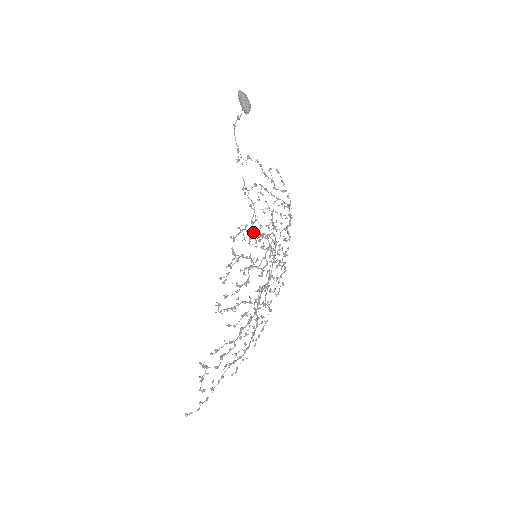
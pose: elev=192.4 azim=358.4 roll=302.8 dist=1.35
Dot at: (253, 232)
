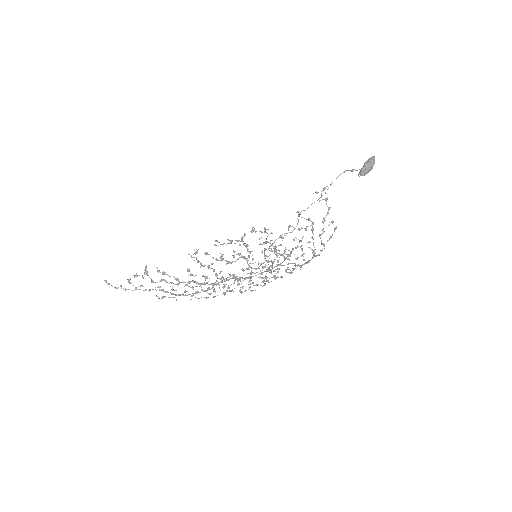
Dot at: (274, 241)
